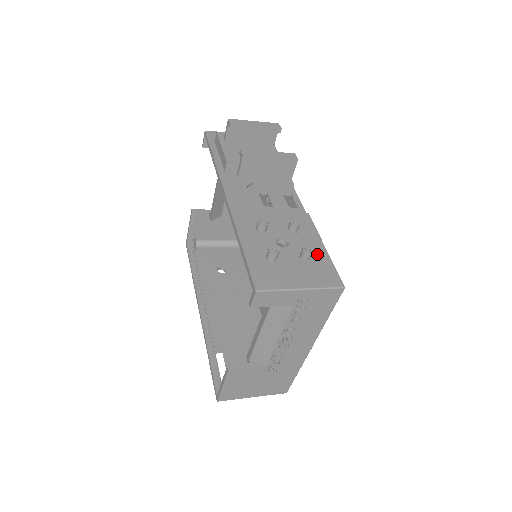
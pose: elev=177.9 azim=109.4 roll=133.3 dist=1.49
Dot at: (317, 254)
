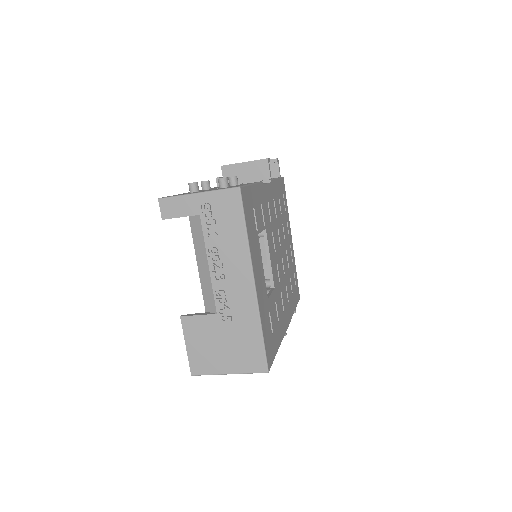
Dot at: occluded
